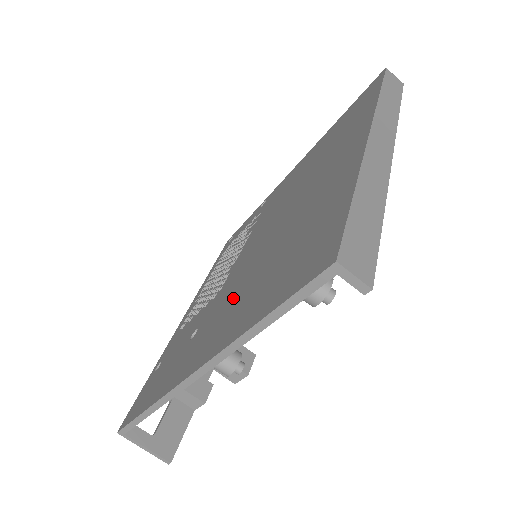
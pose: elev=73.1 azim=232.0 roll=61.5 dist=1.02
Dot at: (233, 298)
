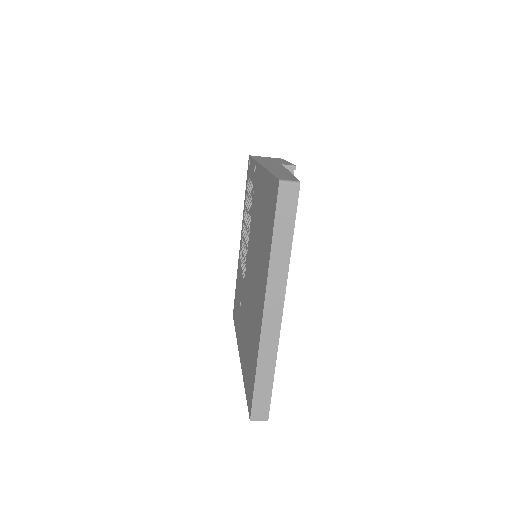
Dot at: (244, 322)
